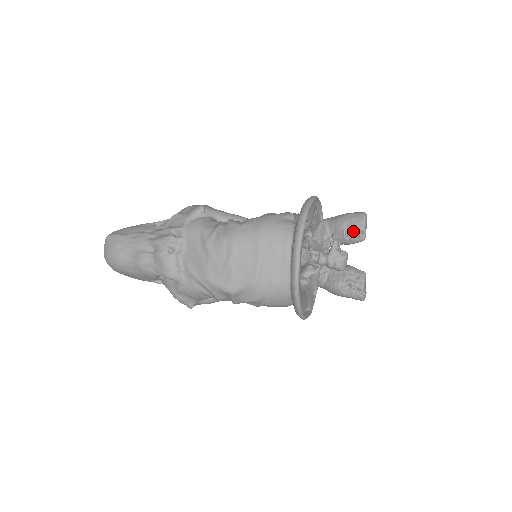
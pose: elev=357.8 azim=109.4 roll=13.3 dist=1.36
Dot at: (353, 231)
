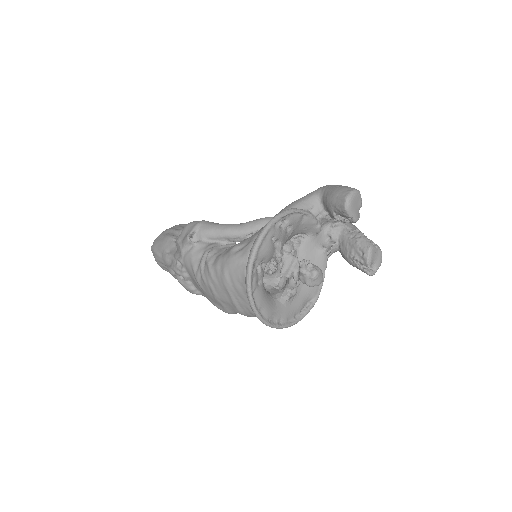
Dot at: (342, 215)
